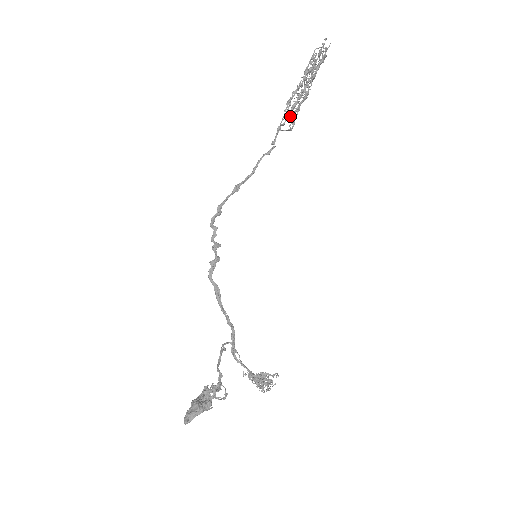
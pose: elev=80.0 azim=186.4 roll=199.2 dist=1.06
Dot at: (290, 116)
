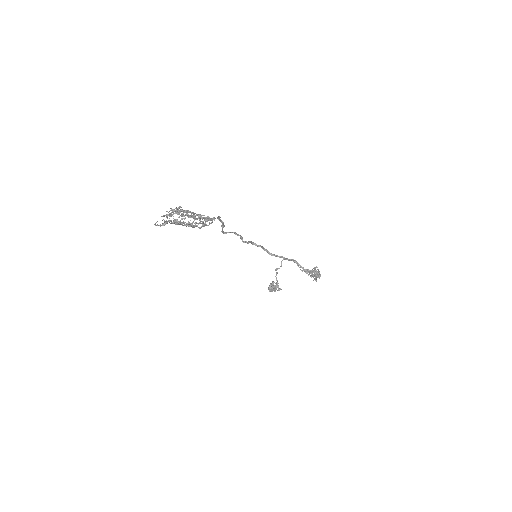
Dot at: (199, 228)
